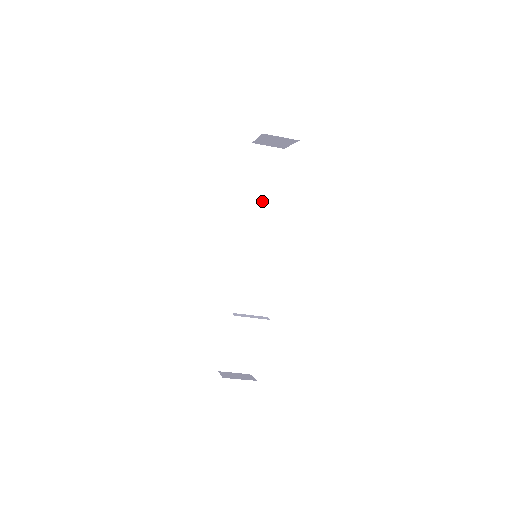
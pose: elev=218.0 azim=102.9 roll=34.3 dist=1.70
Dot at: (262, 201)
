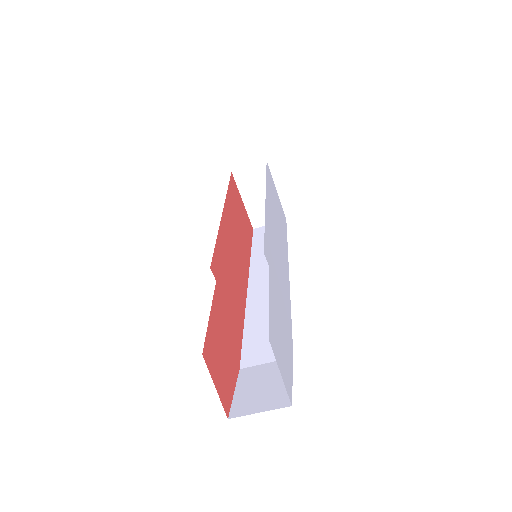
Dot at: occluded
